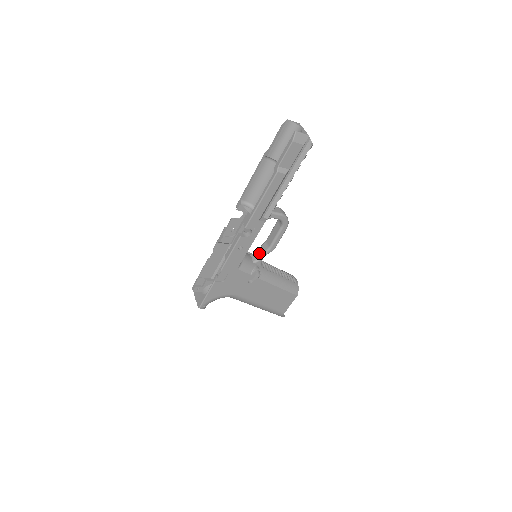
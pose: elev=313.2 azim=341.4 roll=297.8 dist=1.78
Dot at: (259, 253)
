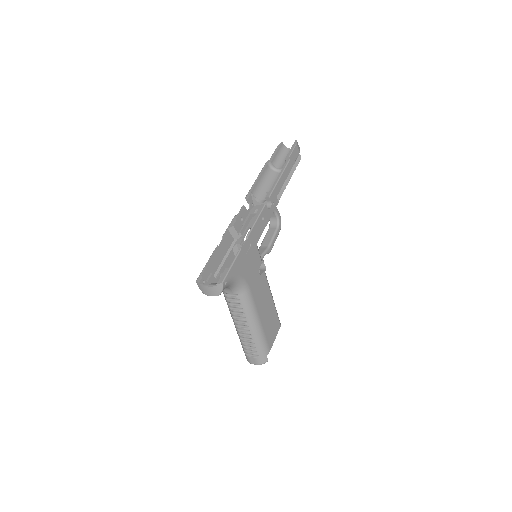
Dot at: occluded
